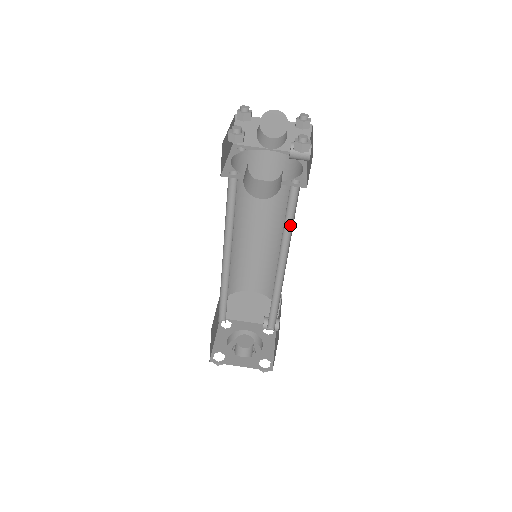
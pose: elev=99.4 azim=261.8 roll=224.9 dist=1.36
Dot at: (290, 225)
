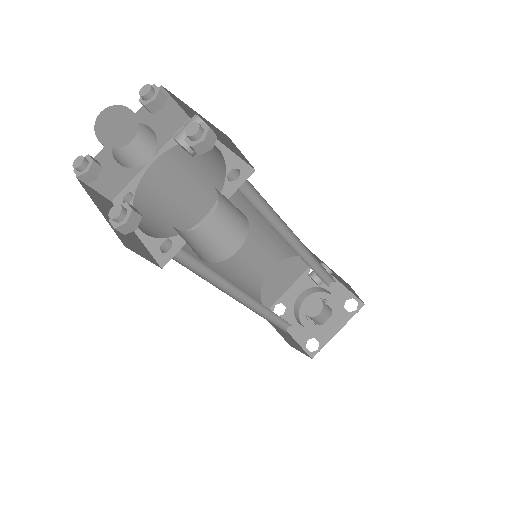
Dot at: (267, 209)
